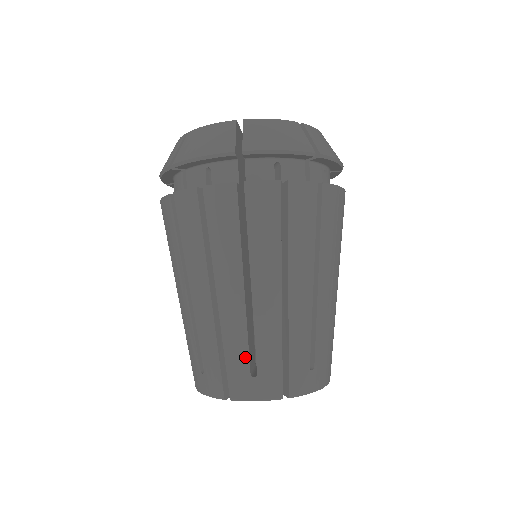
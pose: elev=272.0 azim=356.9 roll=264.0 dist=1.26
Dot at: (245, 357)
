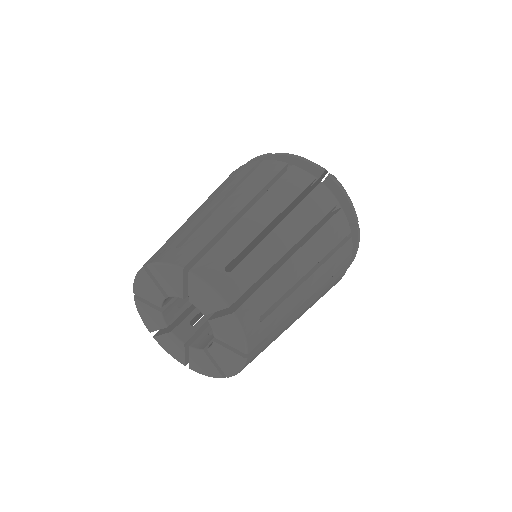
Dot at: (183, 236)
